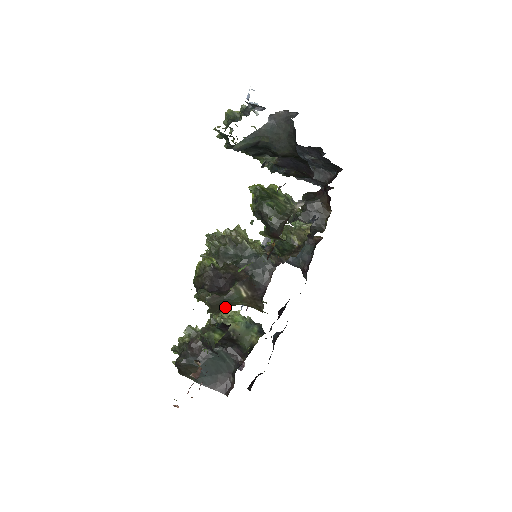
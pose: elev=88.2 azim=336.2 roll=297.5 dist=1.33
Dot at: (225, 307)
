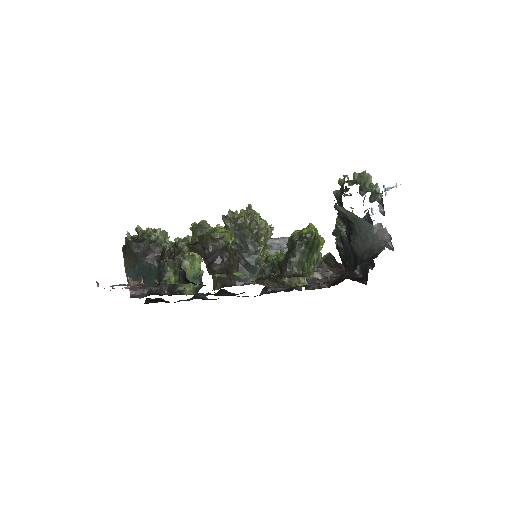
Dot at: occluded
